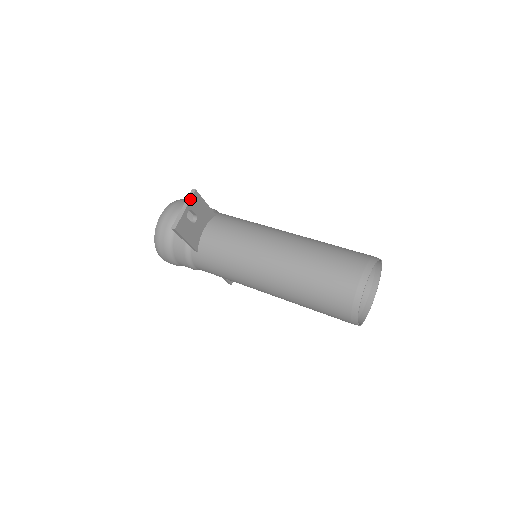
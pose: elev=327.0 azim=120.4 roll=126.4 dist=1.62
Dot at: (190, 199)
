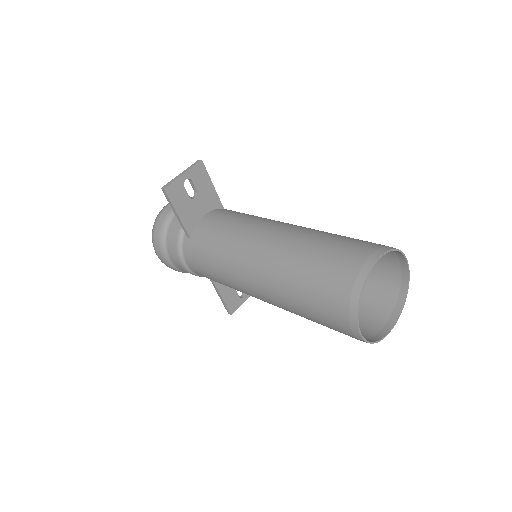
Dot at: (192, 166)
